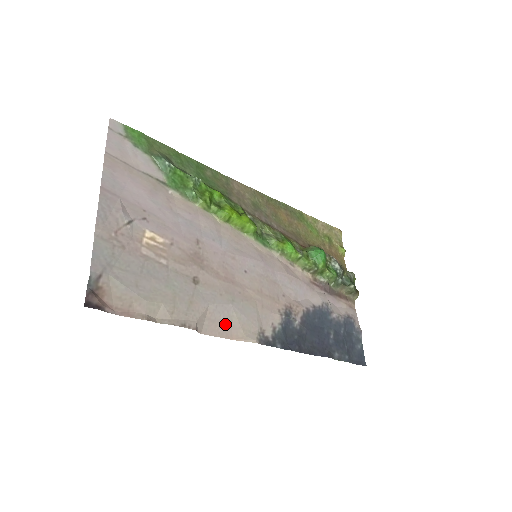
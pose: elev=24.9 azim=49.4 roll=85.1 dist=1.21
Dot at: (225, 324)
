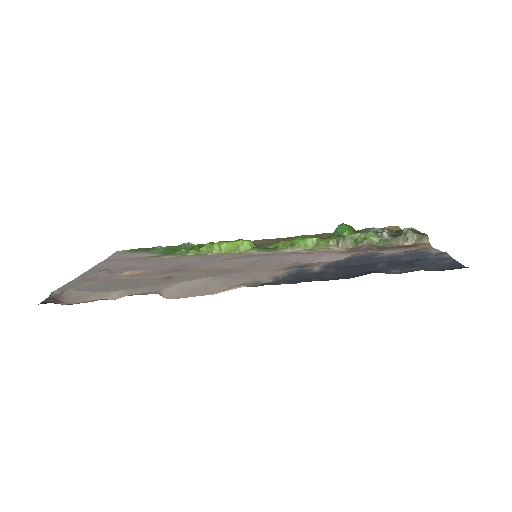
Dot at: (203, 289)
